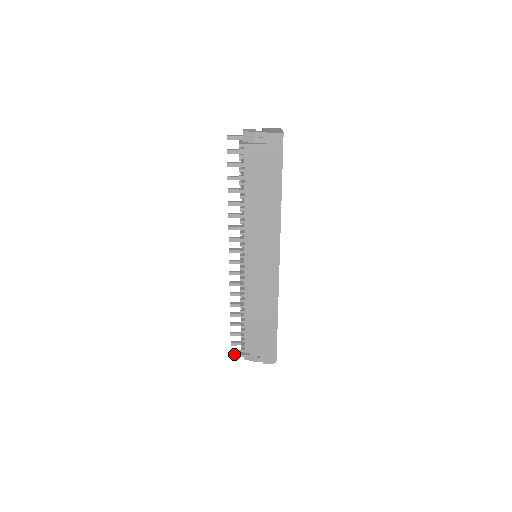
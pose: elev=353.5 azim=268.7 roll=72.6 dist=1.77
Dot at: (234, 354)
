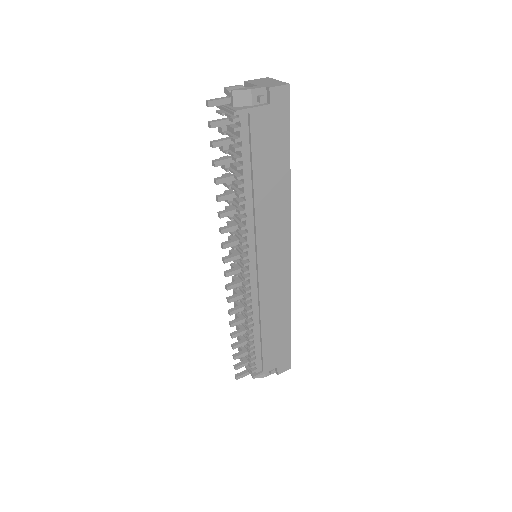
Dot at: occluded
